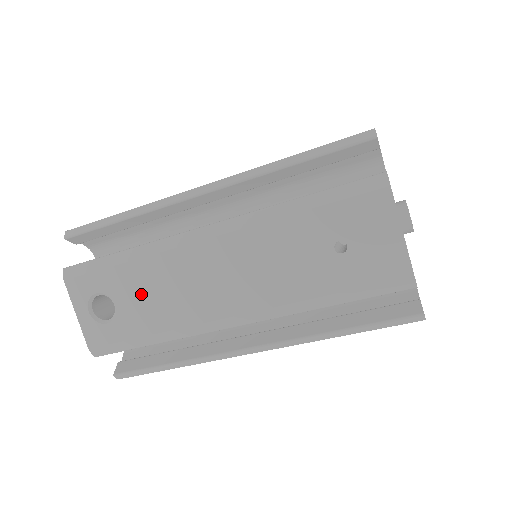
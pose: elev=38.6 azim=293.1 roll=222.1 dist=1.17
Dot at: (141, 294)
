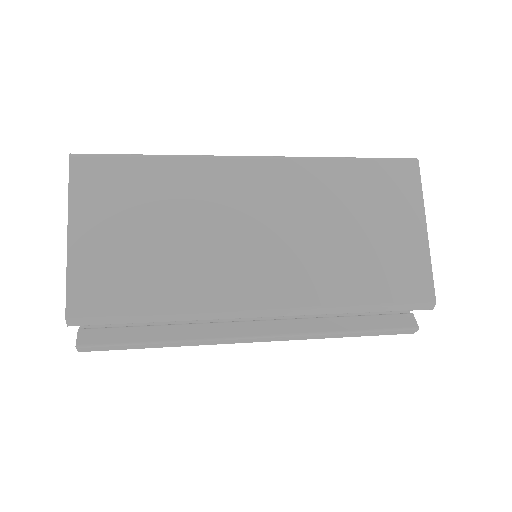
Dot at: occluded
